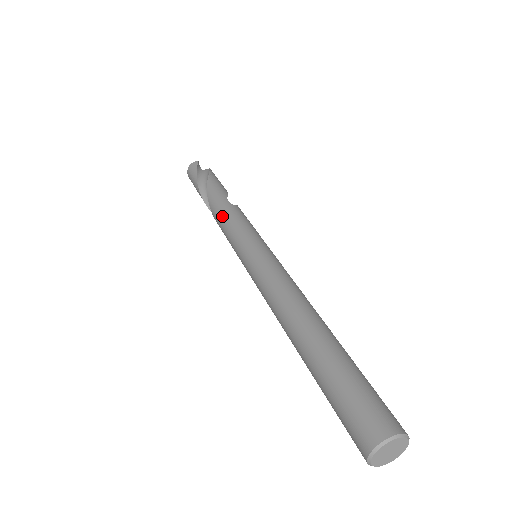
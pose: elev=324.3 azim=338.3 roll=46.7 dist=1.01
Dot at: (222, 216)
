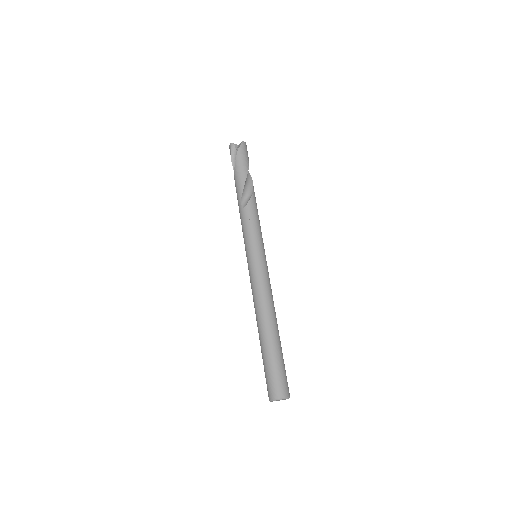
Dot at: occluded
